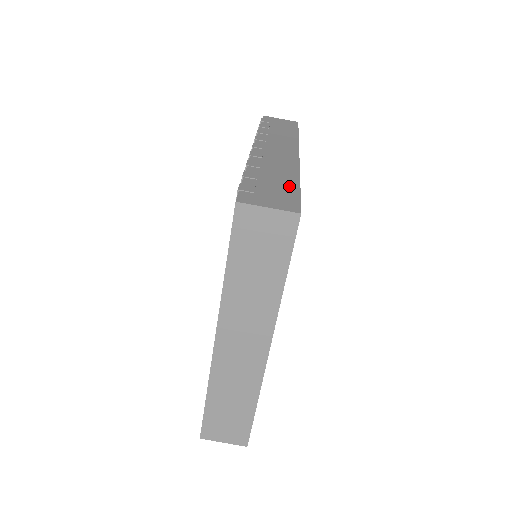
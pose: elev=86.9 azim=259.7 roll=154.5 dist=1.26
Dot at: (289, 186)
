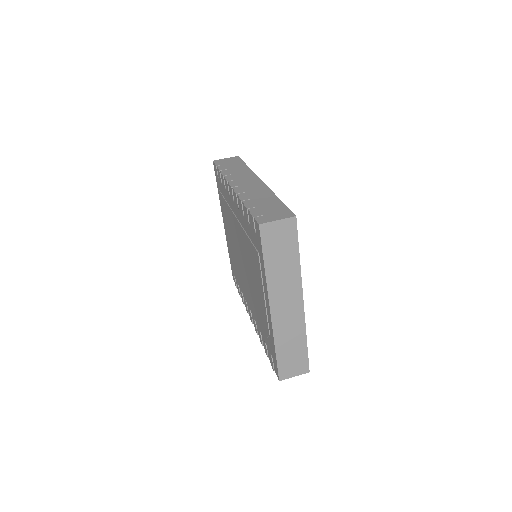
Dot at: (276, 203)
